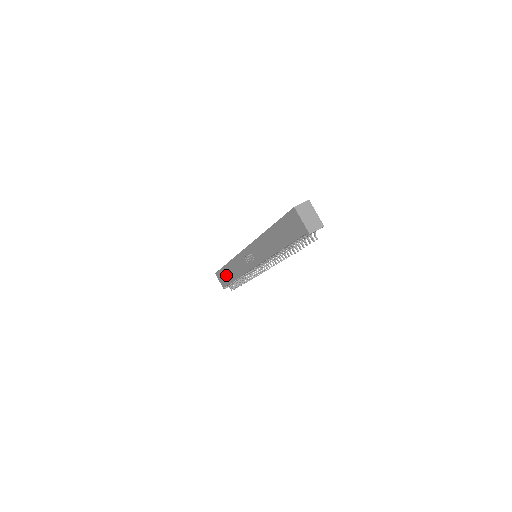
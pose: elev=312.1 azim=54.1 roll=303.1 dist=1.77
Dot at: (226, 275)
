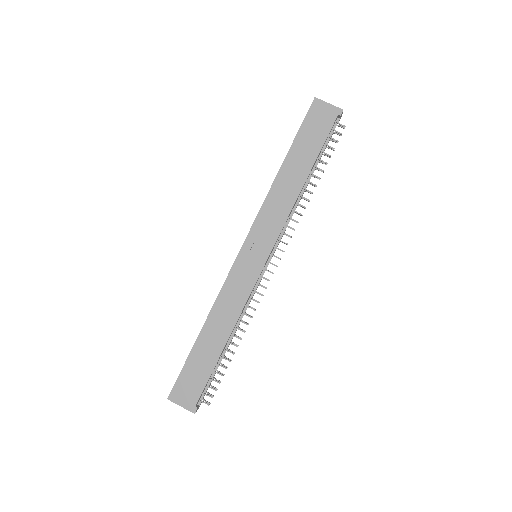
Dot at: (200, 363)
